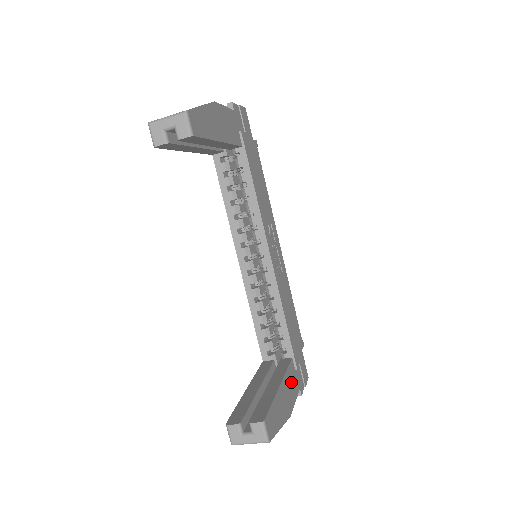
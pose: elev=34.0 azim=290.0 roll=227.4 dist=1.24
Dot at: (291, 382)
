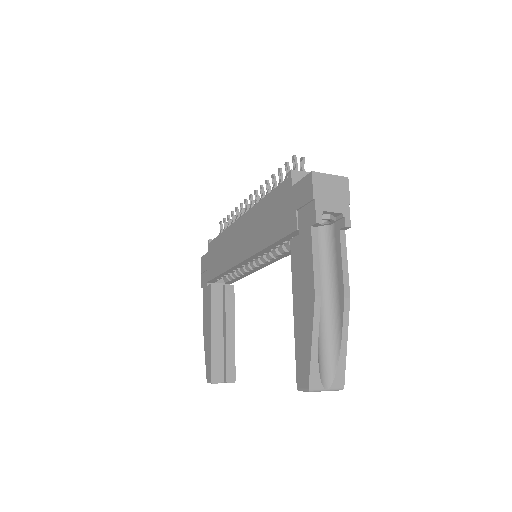
Dot at: occluded
